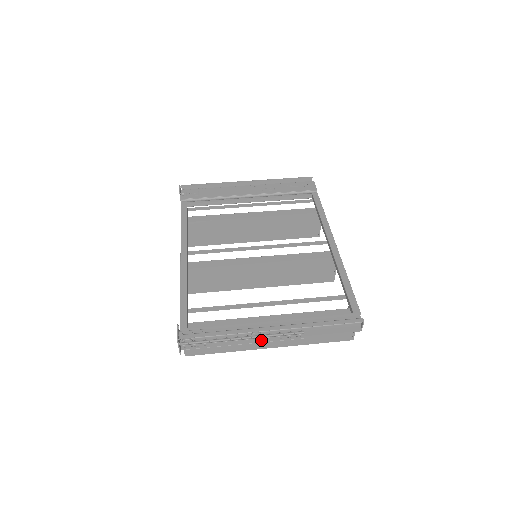
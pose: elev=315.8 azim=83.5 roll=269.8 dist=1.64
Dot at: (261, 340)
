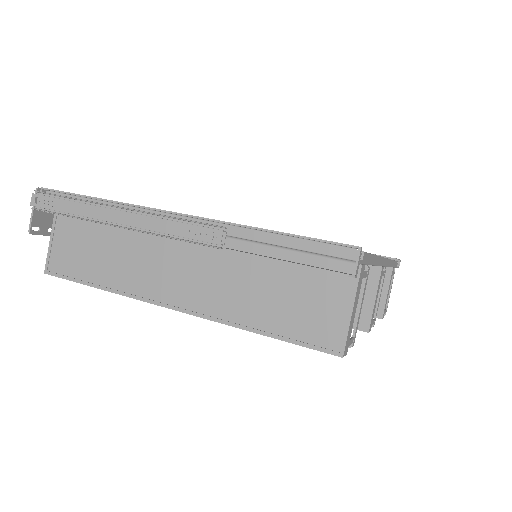
Dot at: (146, 223)
